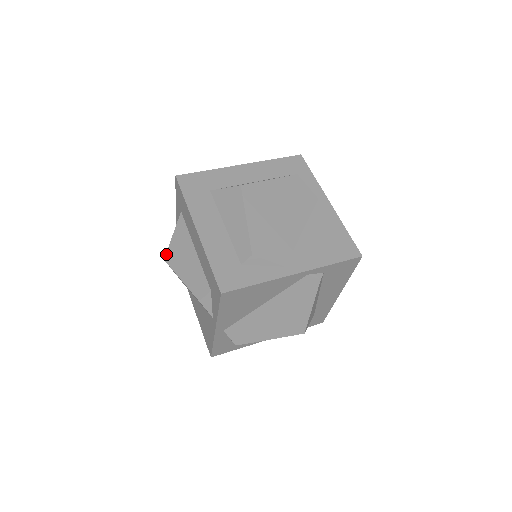
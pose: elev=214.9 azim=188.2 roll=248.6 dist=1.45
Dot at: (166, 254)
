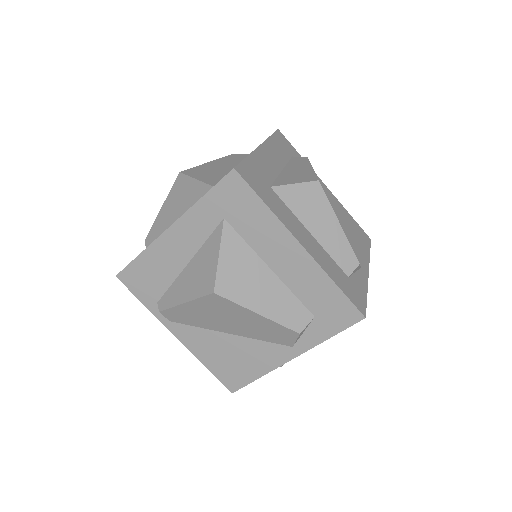
Dot at: (216, 284)
